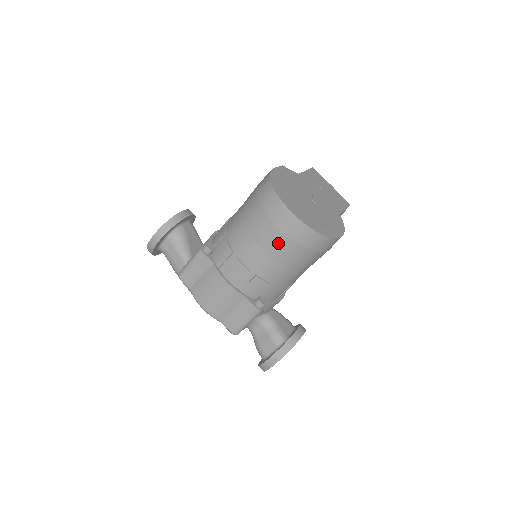
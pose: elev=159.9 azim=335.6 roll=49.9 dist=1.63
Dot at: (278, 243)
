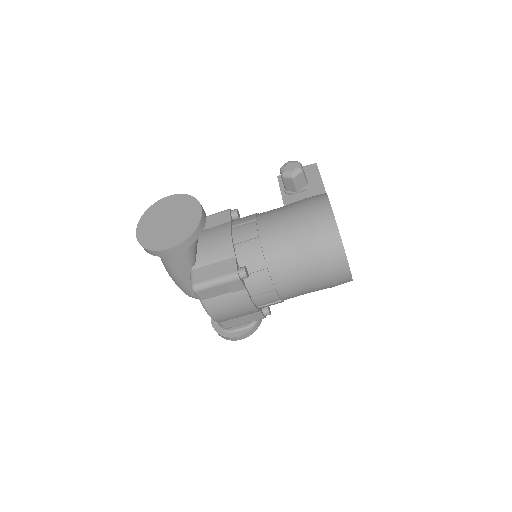
Dot at: (321, 287)
